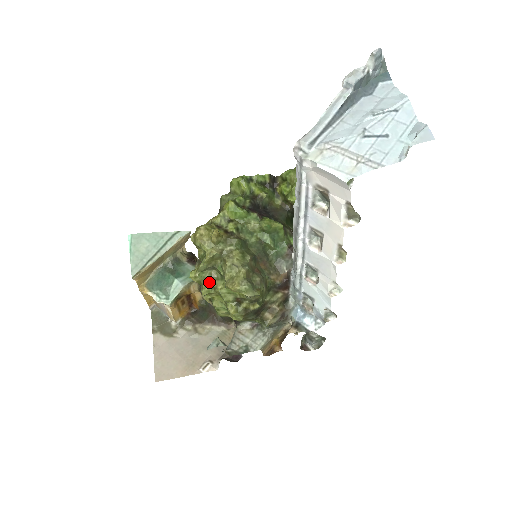
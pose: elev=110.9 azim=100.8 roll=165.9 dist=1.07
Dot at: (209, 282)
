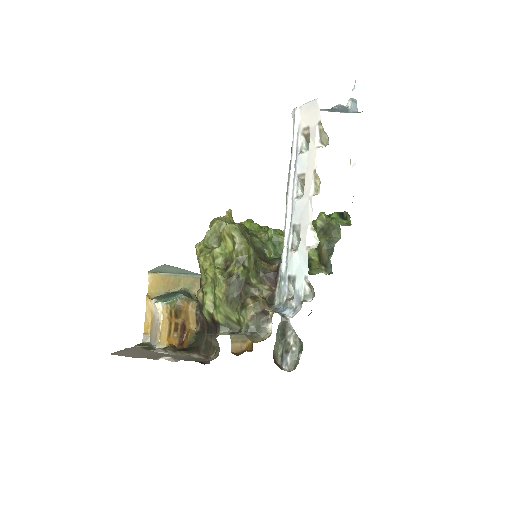
Dot at: (209, 249)
